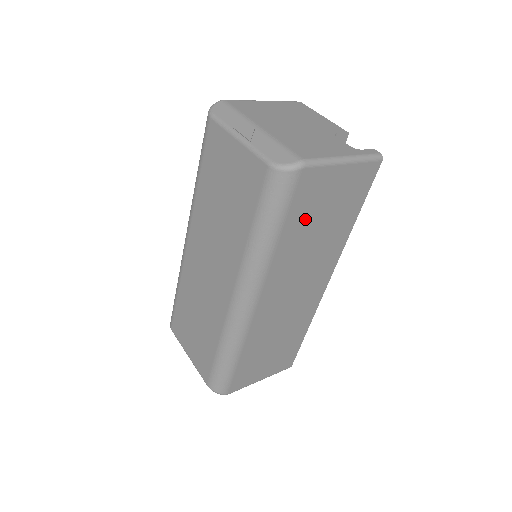
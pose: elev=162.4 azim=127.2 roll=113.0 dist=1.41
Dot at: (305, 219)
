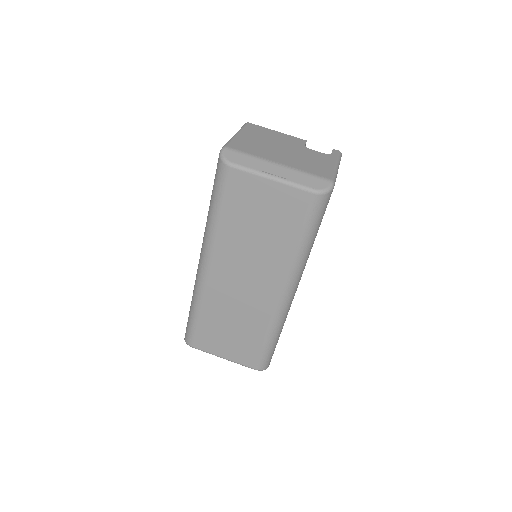
Dot at: occluded
